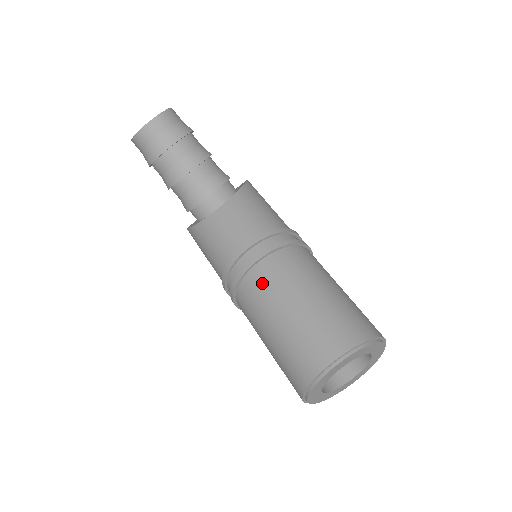
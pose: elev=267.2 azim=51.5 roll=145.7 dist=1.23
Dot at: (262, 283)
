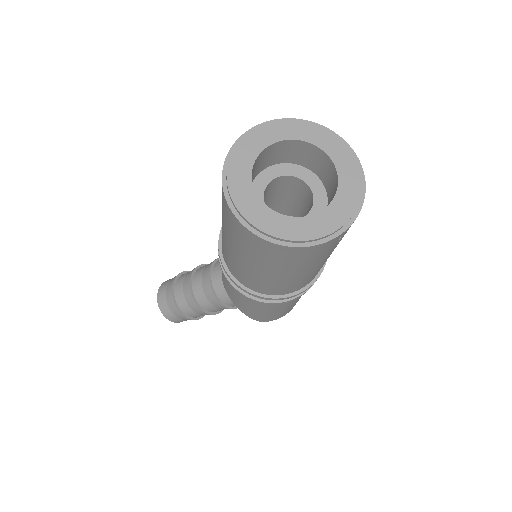
Dot at: (224, 251)
